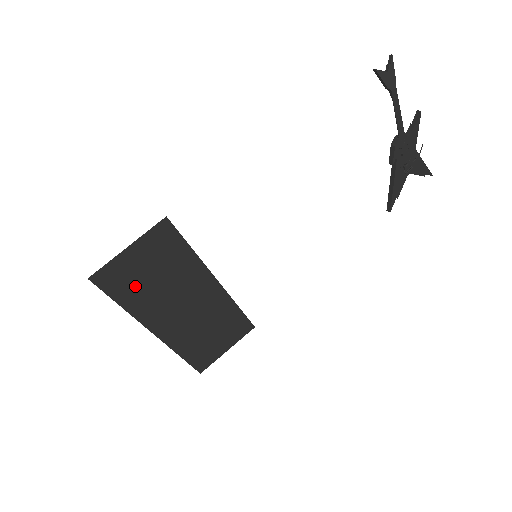
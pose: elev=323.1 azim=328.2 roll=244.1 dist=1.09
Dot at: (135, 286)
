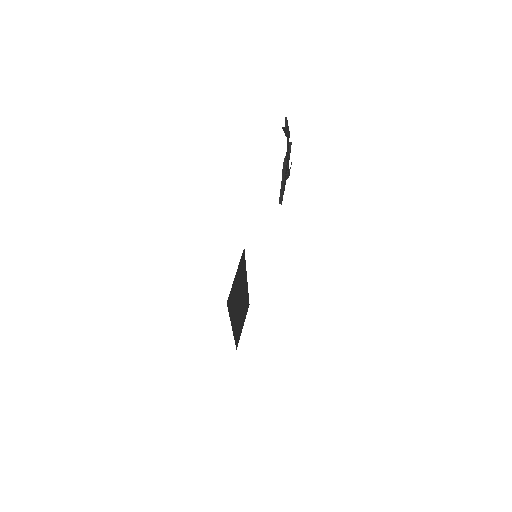
Dot at: (233, 299)
